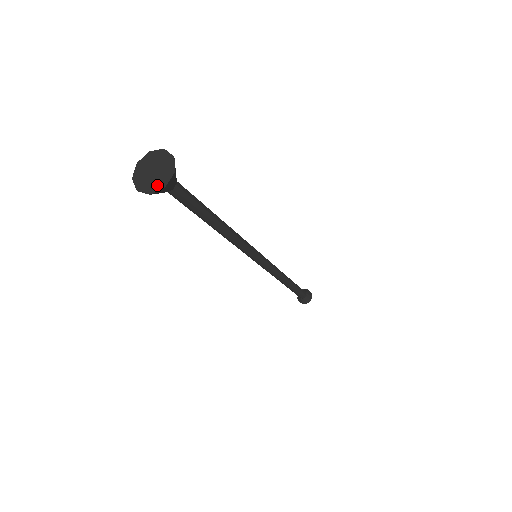
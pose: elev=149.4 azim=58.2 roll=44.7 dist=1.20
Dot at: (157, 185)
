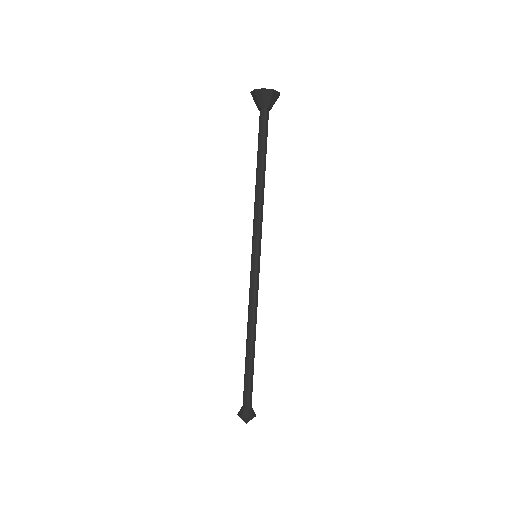
Dot at: (274, 92)
